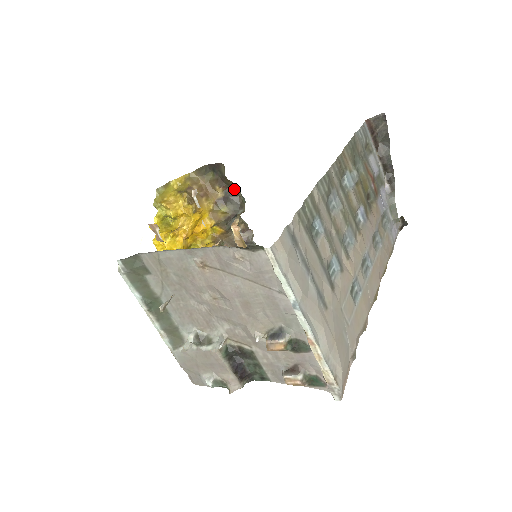
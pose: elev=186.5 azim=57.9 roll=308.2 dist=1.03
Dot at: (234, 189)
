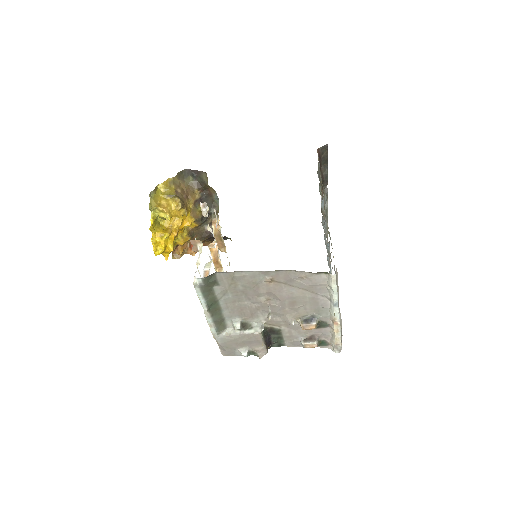
Dot at: (210, 192)
